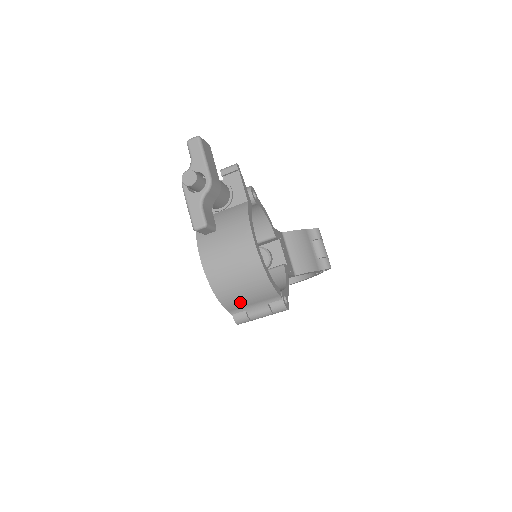
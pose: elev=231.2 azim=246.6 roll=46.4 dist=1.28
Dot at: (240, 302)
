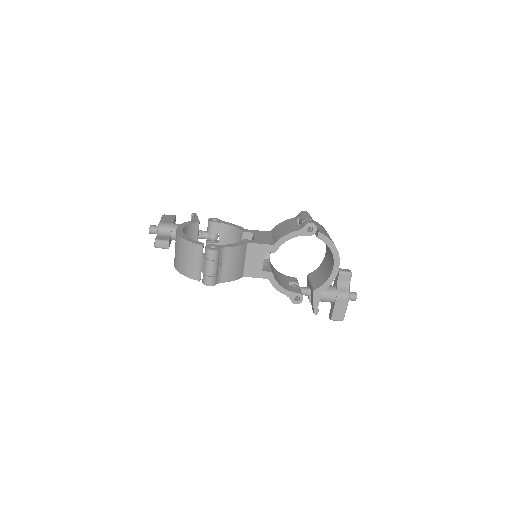
Dot at: (191, 267)
